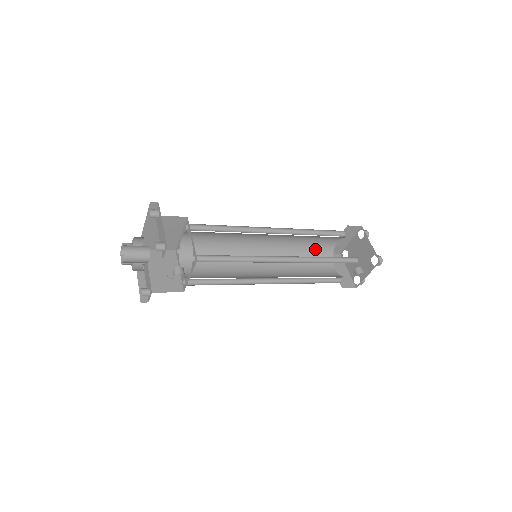
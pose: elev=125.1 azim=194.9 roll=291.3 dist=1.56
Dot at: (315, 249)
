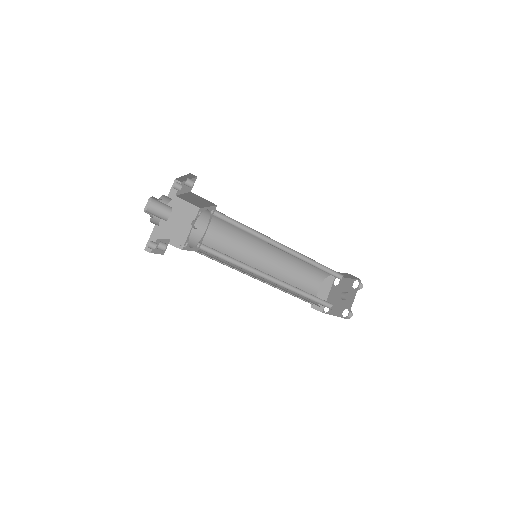
Dot at: occluded
